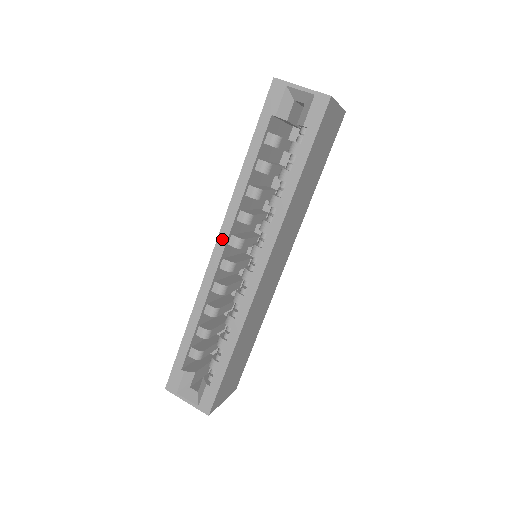
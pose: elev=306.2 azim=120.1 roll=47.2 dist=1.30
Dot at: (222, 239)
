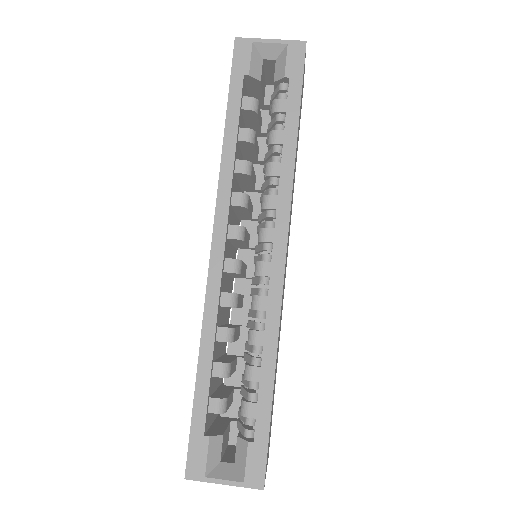
Dot at: (219, 231)
